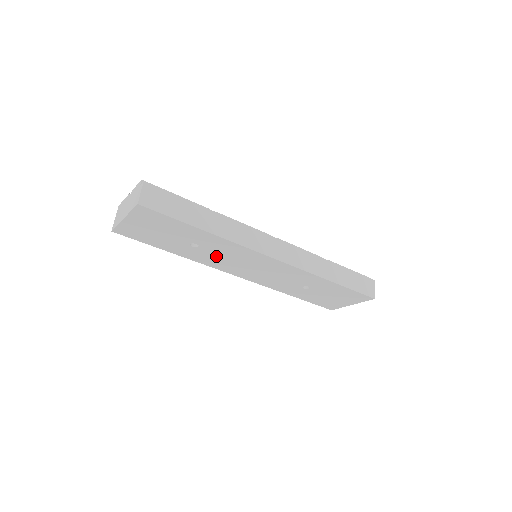
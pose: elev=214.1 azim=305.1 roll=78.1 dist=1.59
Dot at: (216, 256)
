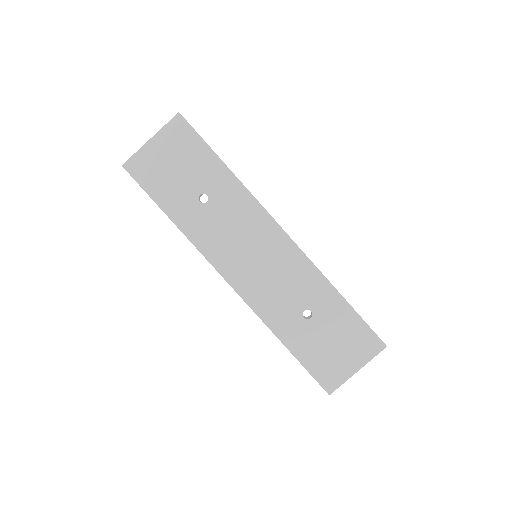
Dot at: (219, 226)
